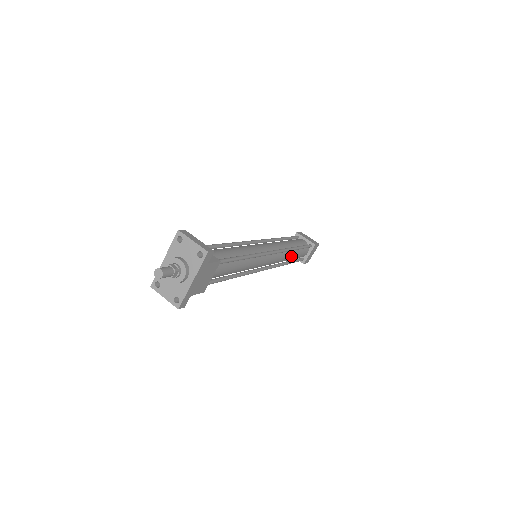
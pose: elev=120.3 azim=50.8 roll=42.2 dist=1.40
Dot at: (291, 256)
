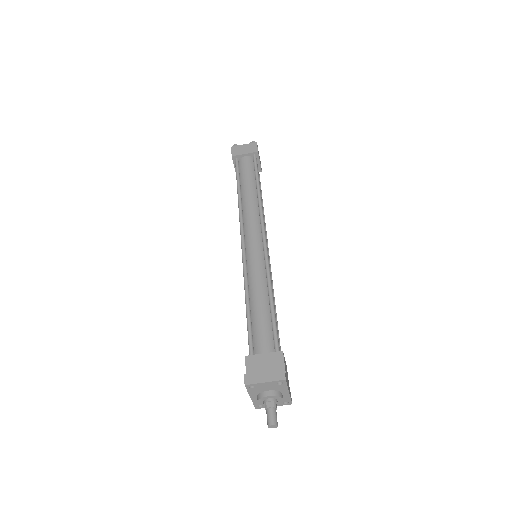
Dot at: (261, 199)
